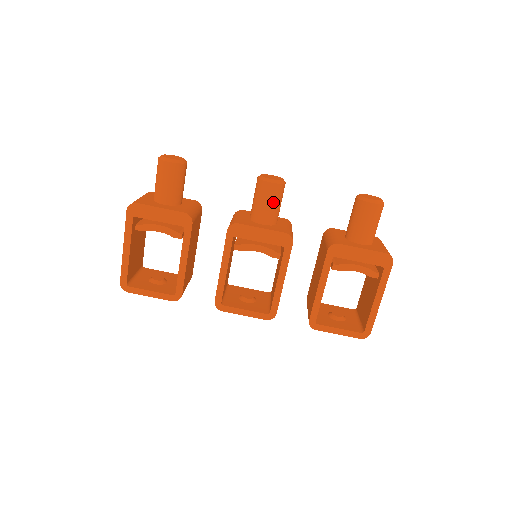
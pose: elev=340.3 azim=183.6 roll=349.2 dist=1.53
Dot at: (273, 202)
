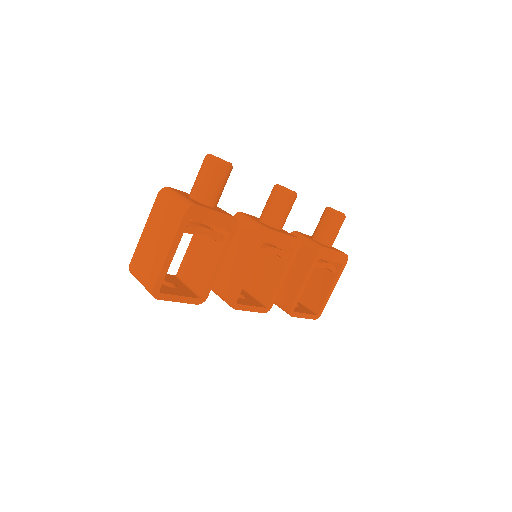
Dot at: (289, 211)
